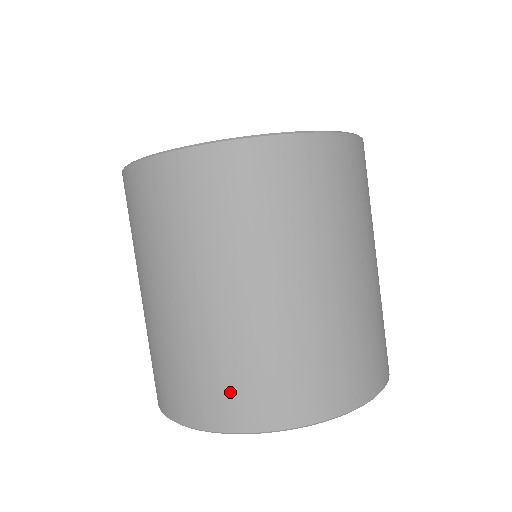
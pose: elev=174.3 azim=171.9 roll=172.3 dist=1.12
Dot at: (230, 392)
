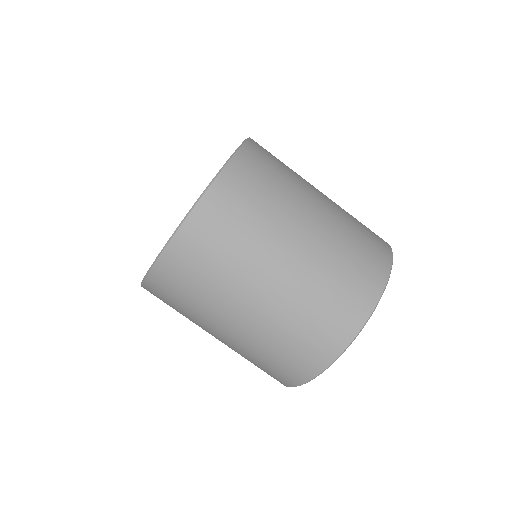
Dot at: (268, 373)
